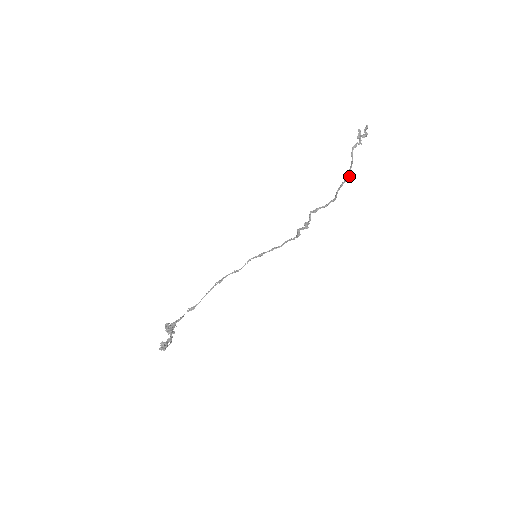
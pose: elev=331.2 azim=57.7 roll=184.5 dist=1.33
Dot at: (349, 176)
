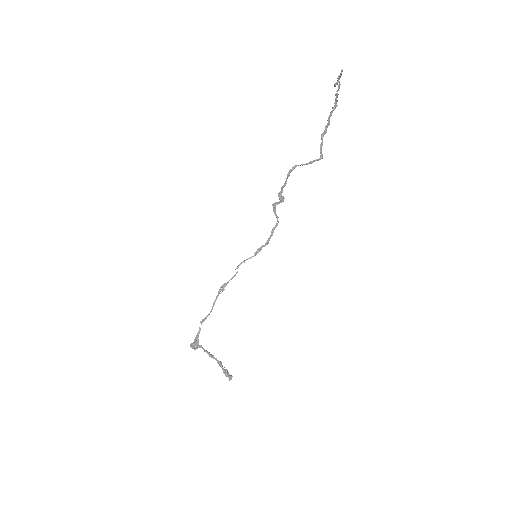
Dot at: occluded
